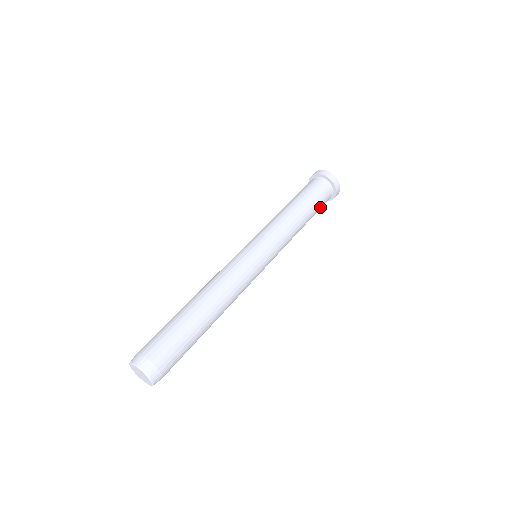
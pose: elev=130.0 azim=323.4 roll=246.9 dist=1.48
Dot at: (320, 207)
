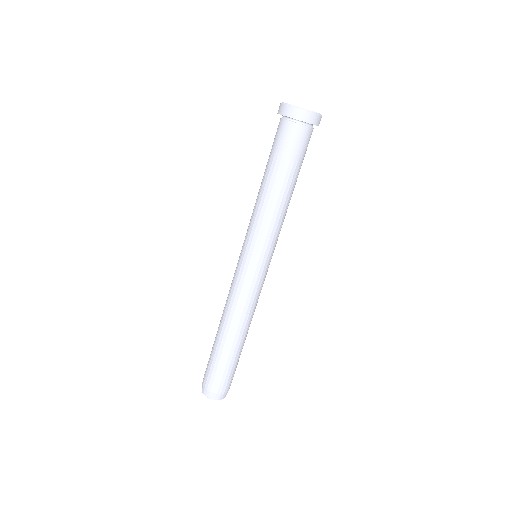
Dot at: occluded
